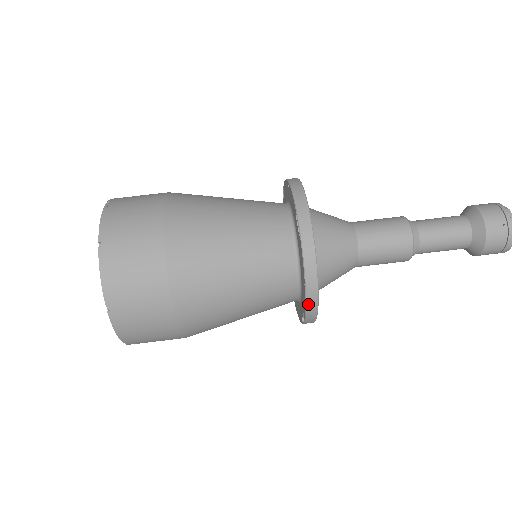
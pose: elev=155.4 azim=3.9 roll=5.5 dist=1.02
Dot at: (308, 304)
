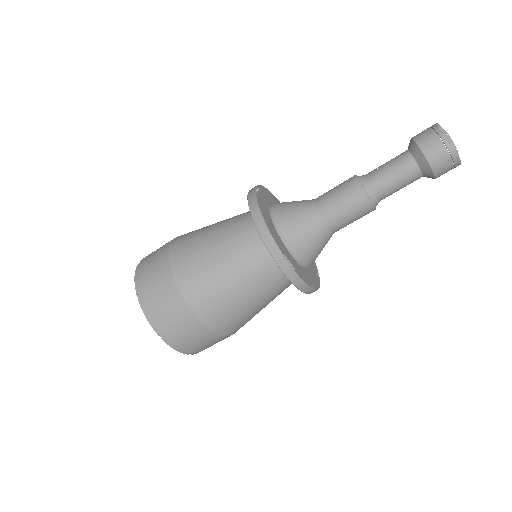
Dot at: occluded
